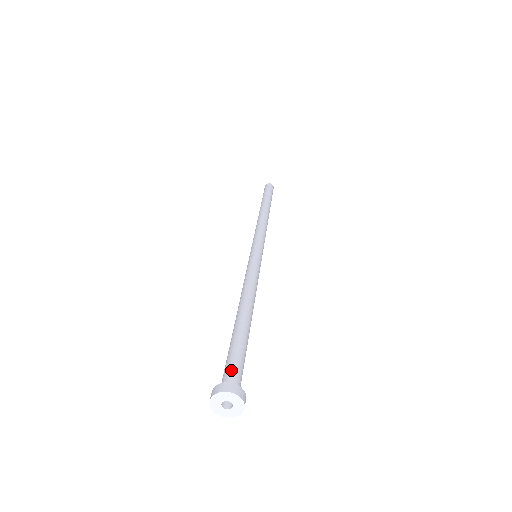
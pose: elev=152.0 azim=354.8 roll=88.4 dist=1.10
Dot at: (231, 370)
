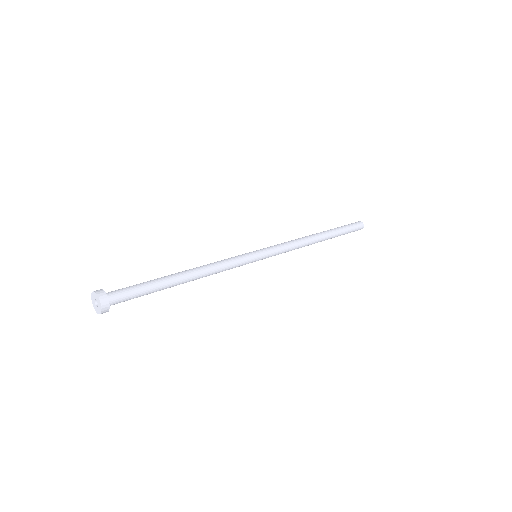
Dot at: (122, 293)
